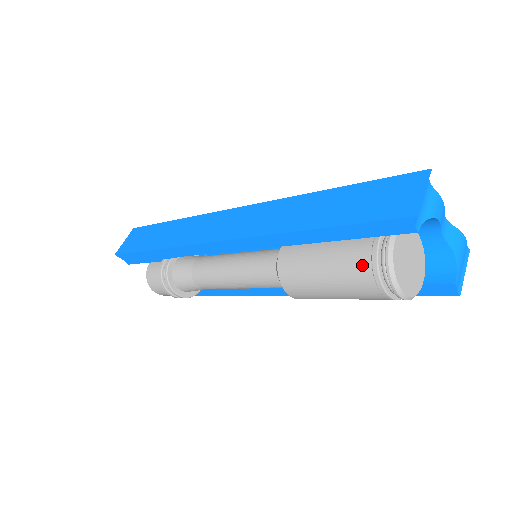
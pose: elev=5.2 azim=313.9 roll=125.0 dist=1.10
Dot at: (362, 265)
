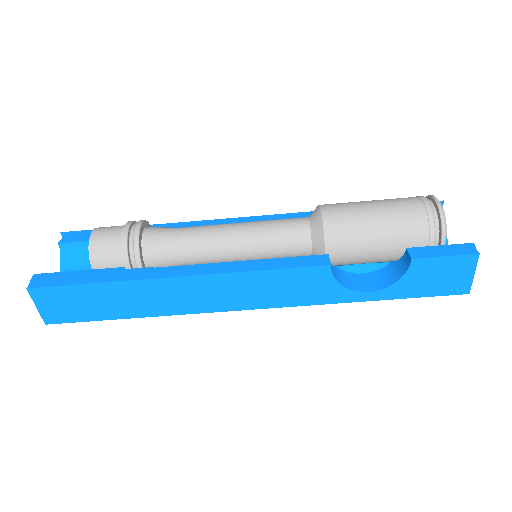
Dot at: occluded
